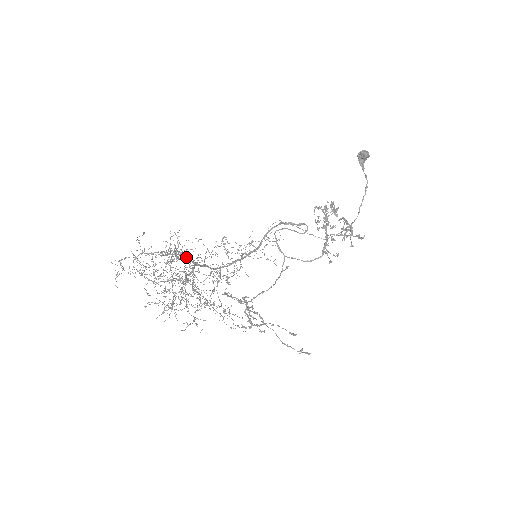
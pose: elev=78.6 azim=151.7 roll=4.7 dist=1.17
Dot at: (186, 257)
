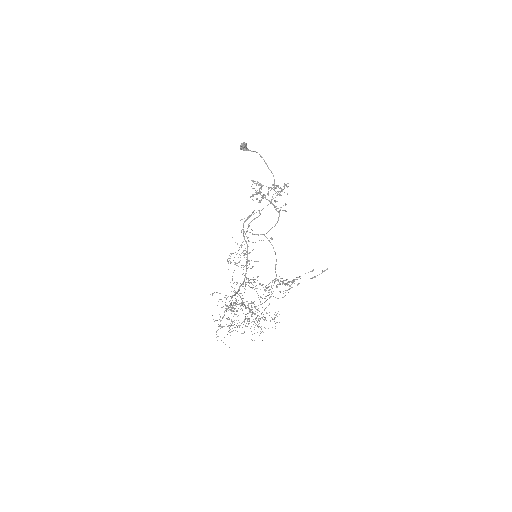
Dot at: (232, 296)
